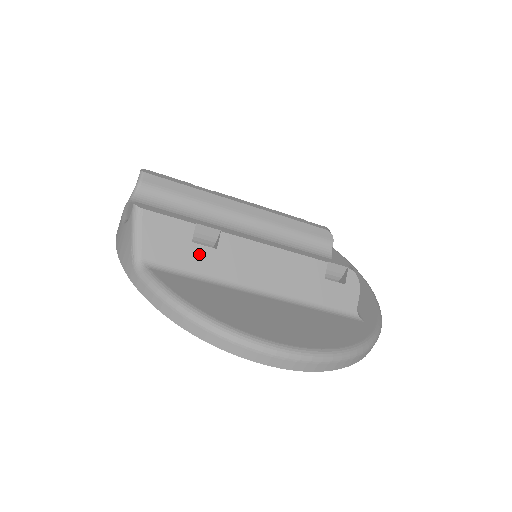
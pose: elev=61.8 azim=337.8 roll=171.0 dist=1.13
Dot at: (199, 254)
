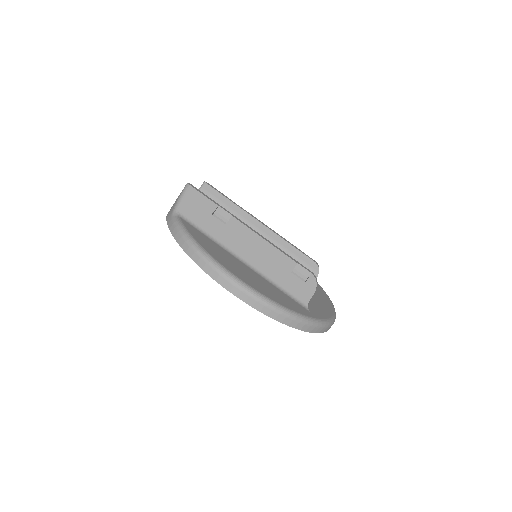
Dot at: (213, 223)
